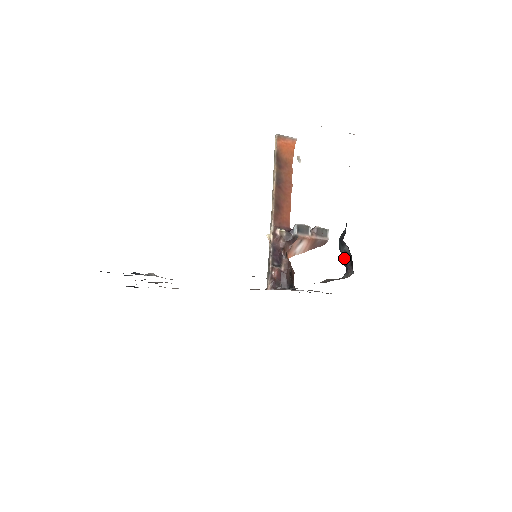
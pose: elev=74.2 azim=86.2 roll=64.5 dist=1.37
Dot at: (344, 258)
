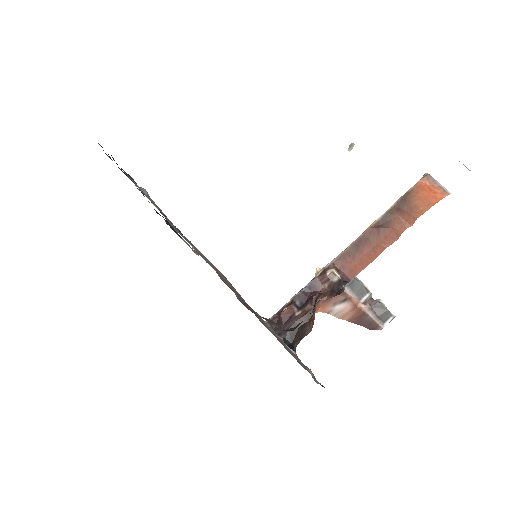
Dot at: occluded
